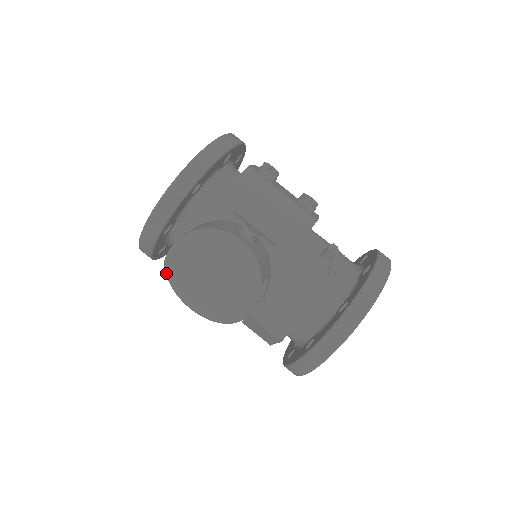
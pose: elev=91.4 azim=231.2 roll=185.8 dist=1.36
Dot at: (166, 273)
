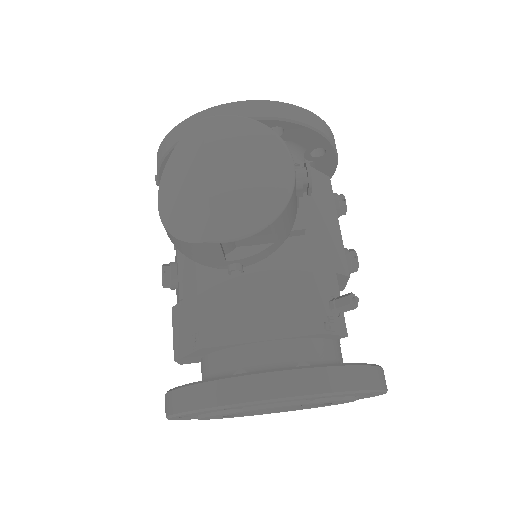
Dot at: (180, 141)
